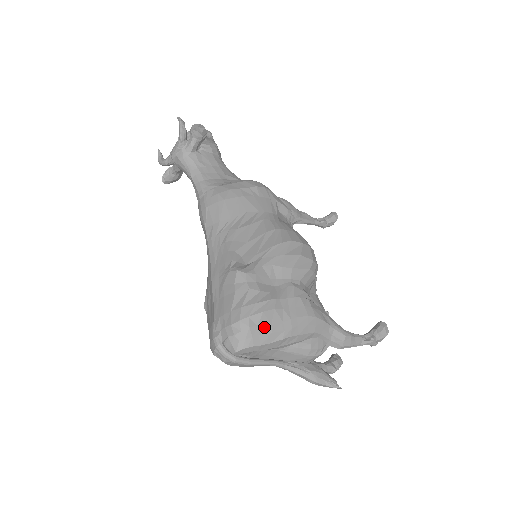
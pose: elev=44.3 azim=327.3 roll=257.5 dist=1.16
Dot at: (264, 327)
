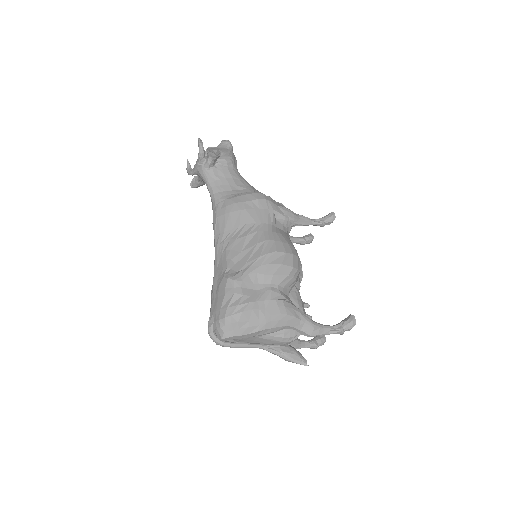
Dot at: (243, 323)
